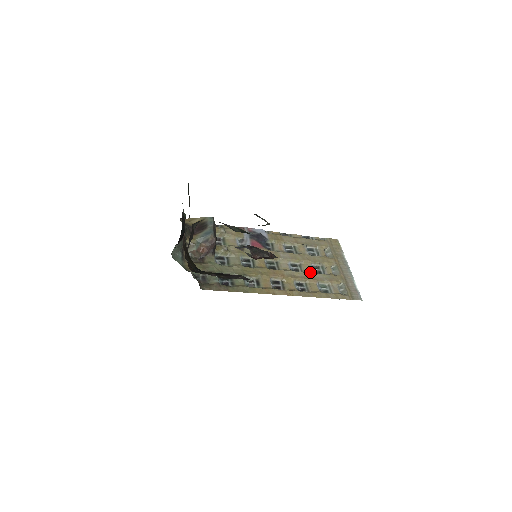
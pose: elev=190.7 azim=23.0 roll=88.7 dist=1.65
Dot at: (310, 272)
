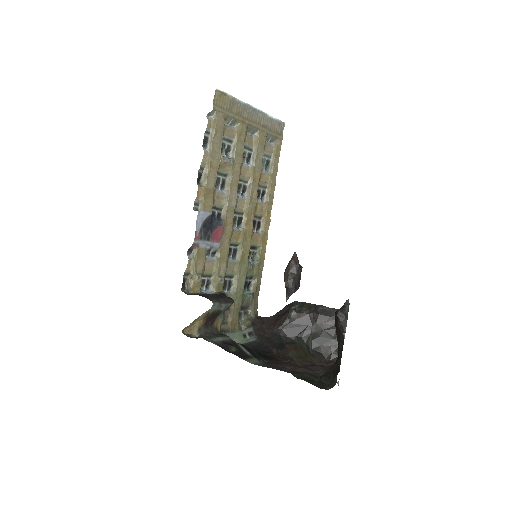
Dot at: (252, 174)
